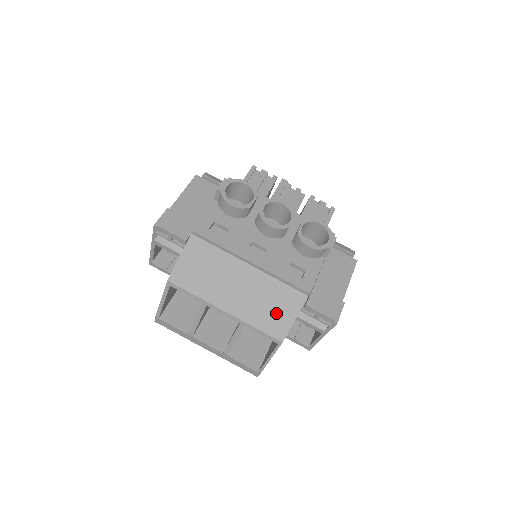
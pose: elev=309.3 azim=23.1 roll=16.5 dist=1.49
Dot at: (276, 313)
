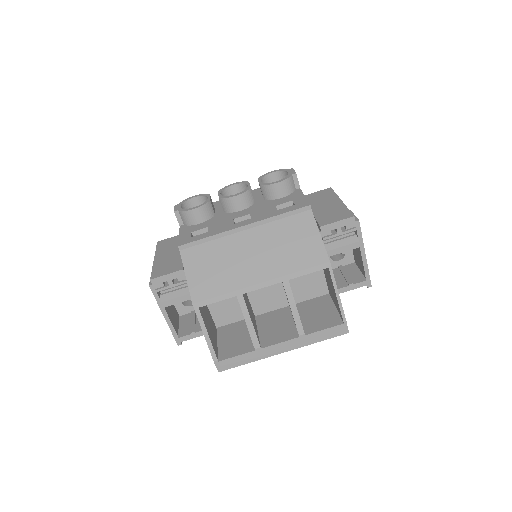
Dot at: (301, 245)
